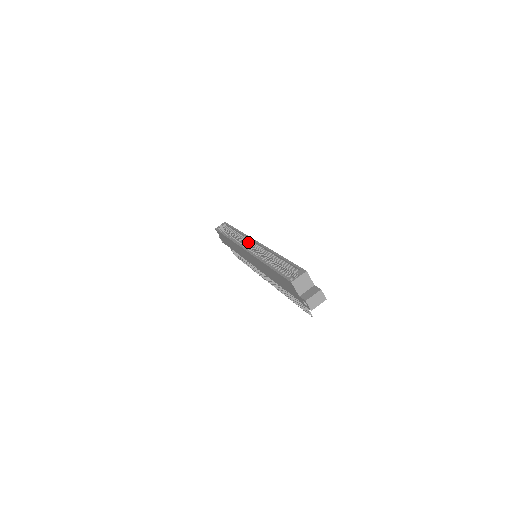
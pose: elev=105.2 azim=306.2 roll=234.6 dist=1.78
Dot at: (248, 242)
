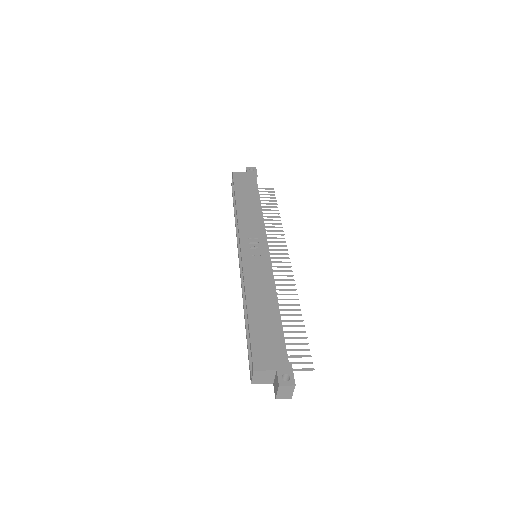
Dot at: occluded
